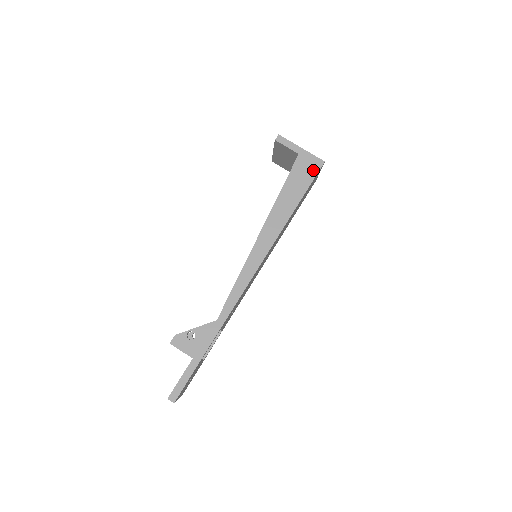
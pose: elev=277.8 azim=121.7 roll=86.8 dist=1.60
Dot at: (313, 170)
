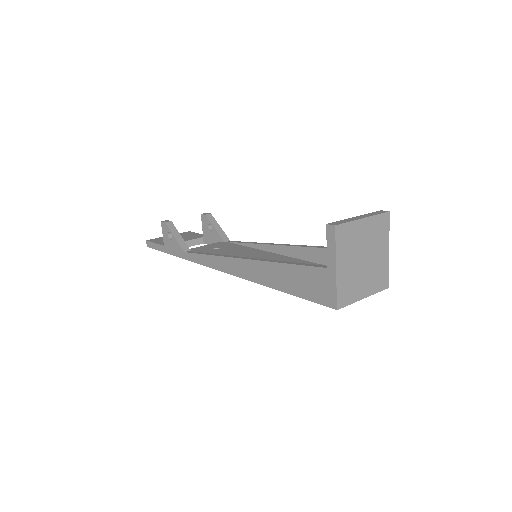
Dot at: (320, 297)
